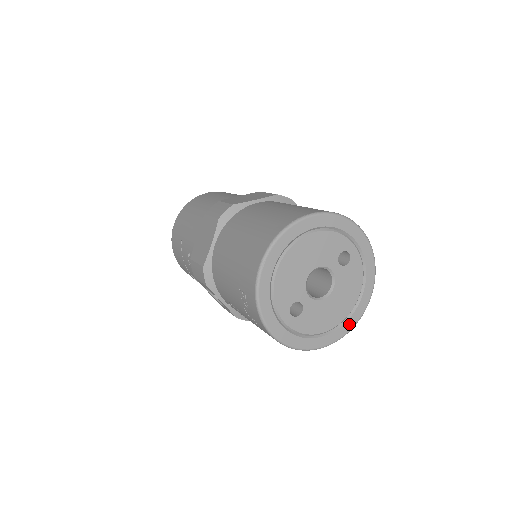
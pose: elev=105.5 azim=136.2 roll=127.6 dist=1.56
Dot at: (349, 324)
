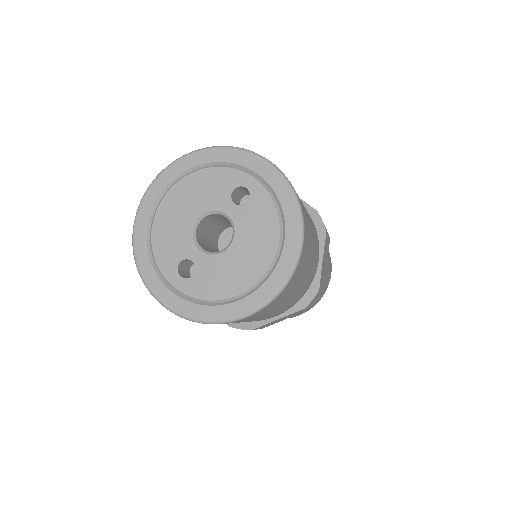
Dot at: (273, 282)
